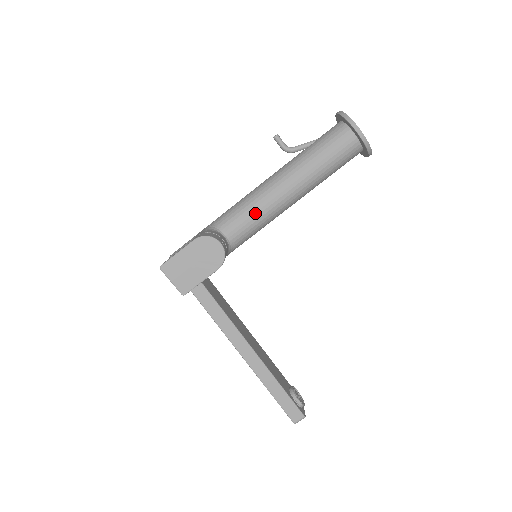
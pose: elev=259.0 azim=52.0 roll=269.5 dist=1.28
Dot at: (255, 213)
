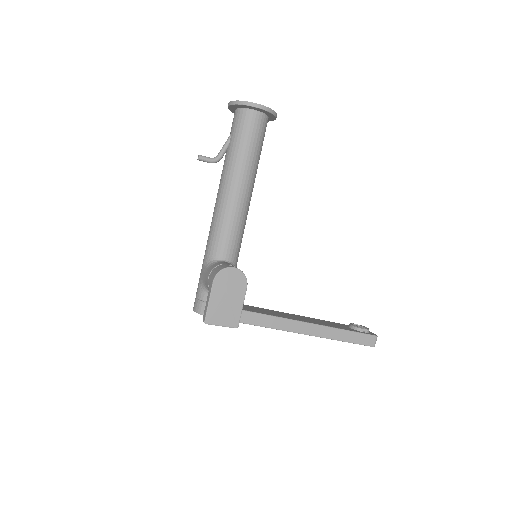
Dot at: (232, 226)
